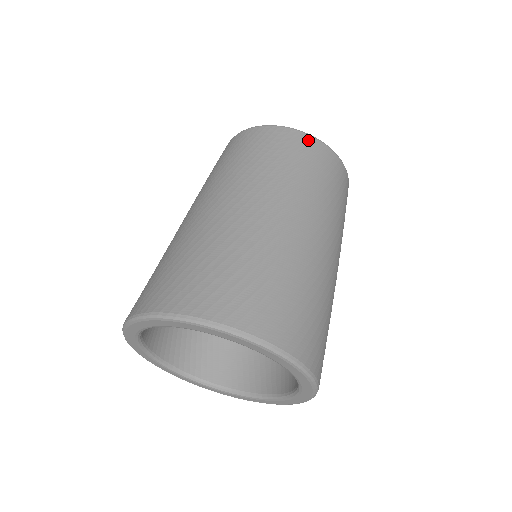
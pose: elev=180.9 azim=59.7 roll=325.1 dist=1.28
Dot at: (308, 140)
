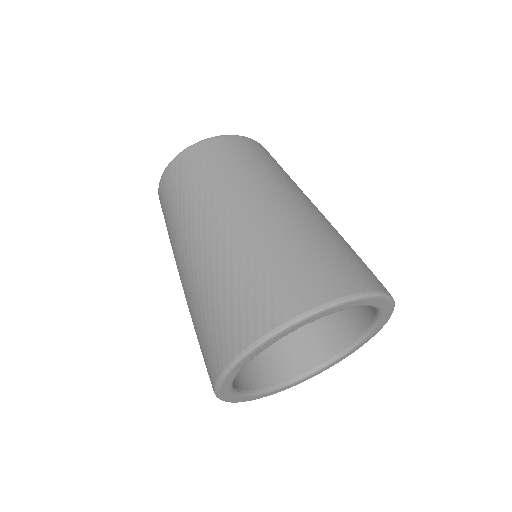
Dot at: (258, 144)
